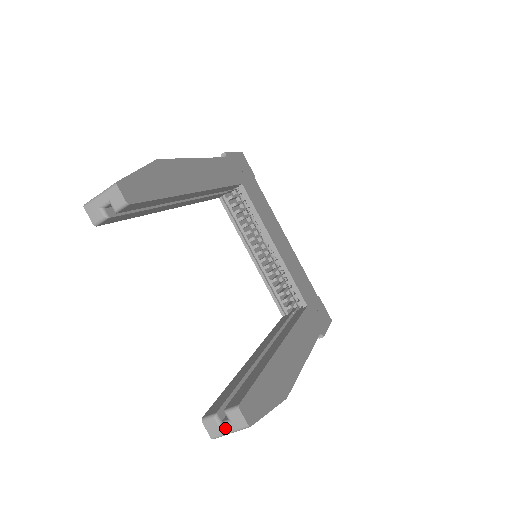
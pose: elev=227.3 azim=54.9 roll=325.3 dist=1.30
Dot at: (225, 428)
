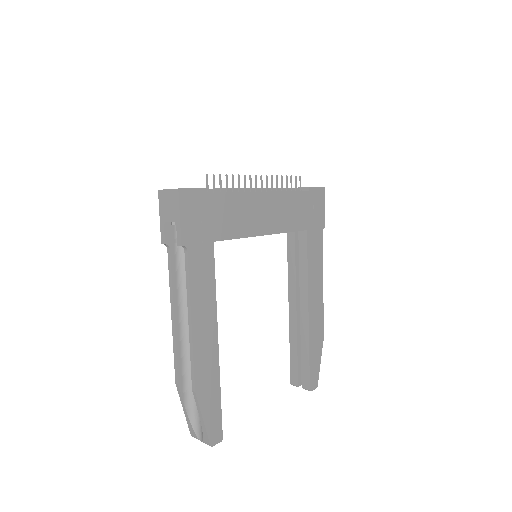
Dot at: occluded
